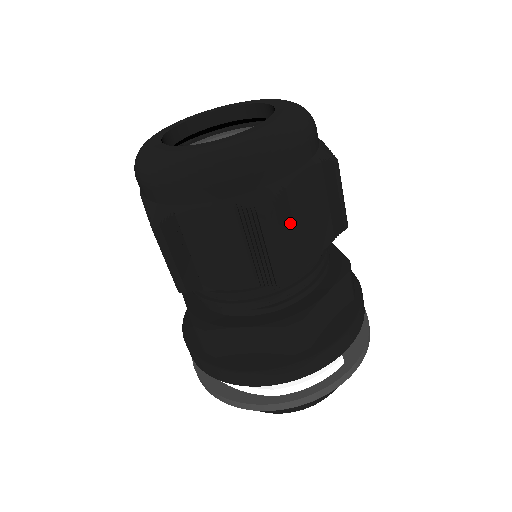
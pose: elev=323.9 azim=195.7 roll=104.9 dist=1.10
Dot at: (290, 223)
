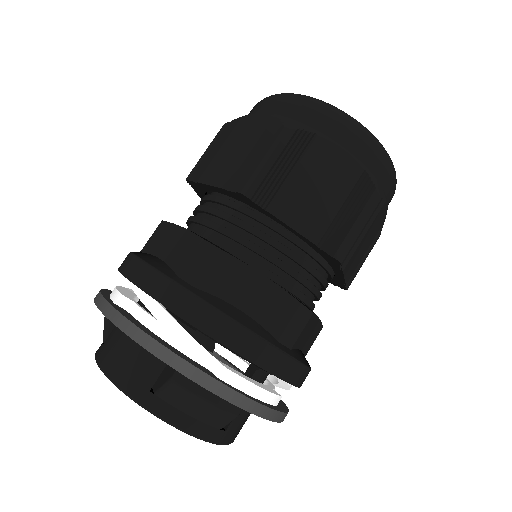
Dot at: (370, 225)
